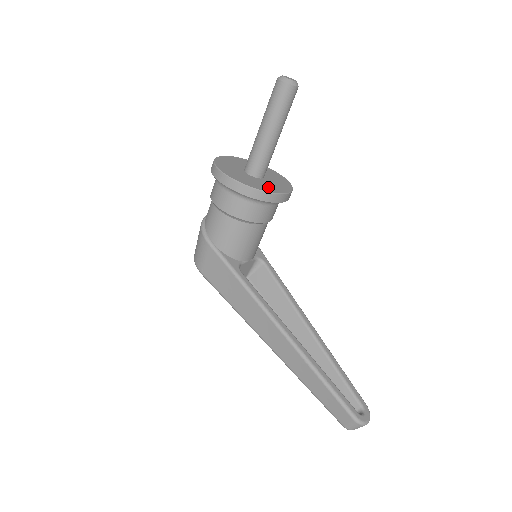
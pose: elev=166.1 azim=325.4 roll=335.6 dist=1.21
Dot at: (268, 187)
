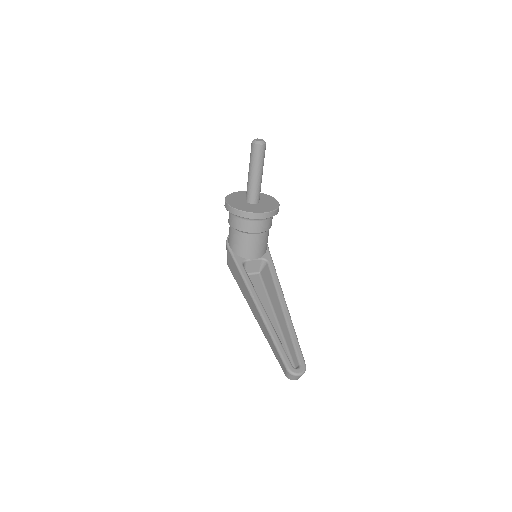
Dot at: (251, 209)
